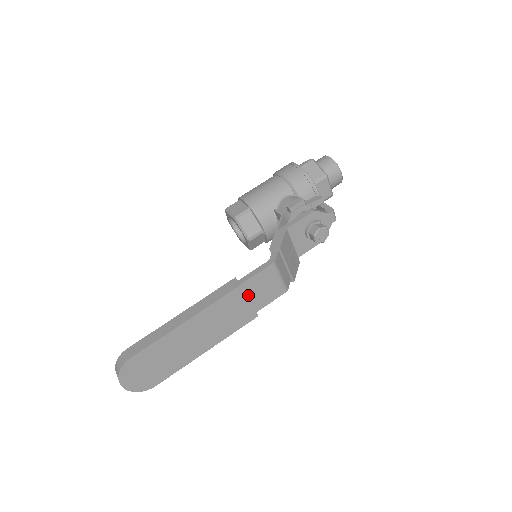
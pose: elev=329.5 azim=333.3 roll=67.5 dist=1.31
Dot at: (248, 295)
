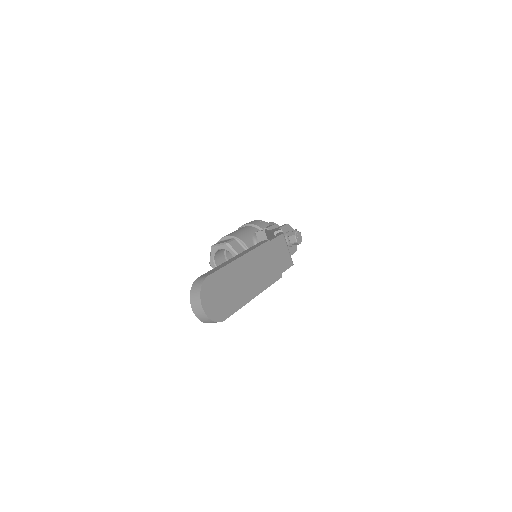
Dot at: (273, 255)
